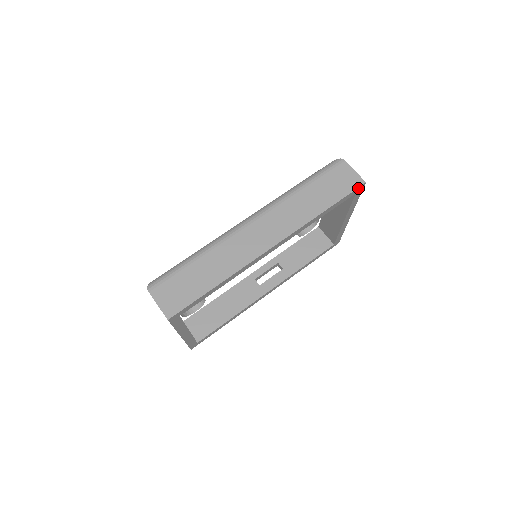
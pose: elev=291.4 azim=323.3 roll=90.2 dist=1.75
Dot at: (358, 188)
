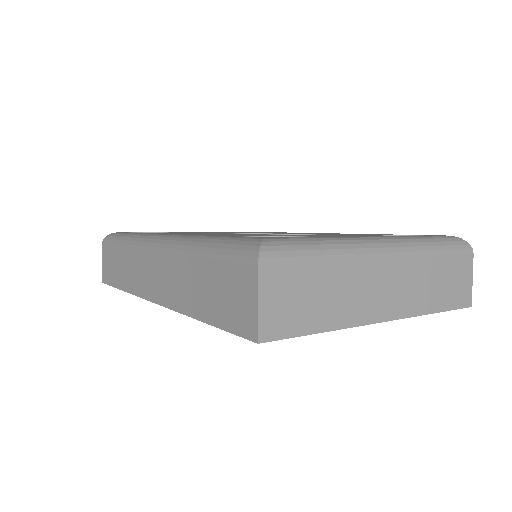
Dot at: (249, 337)
